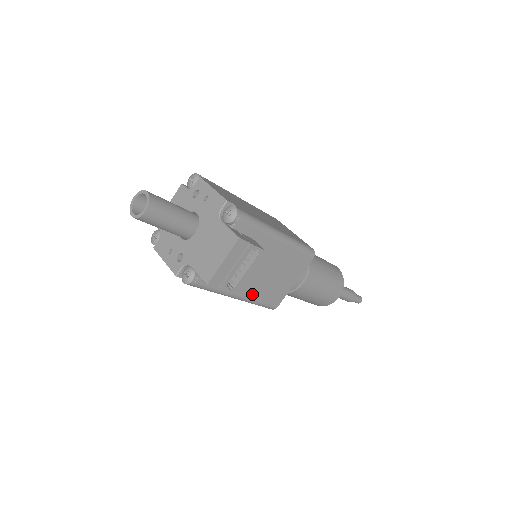
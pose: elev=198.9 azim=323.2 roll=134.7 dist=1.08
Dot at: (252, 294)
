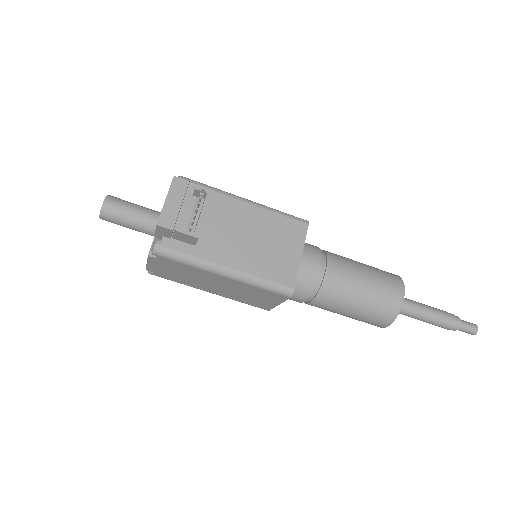
Dot at: (245, 267)
